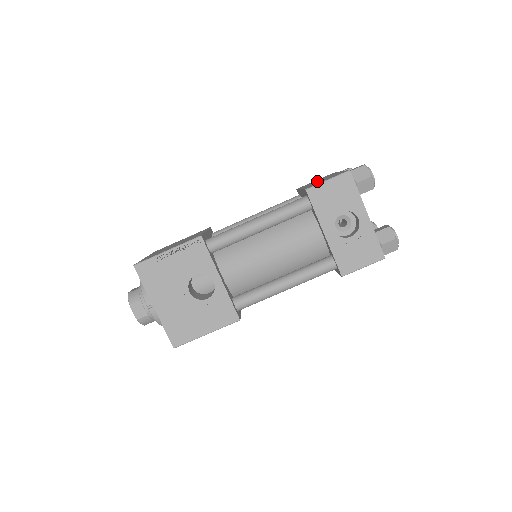
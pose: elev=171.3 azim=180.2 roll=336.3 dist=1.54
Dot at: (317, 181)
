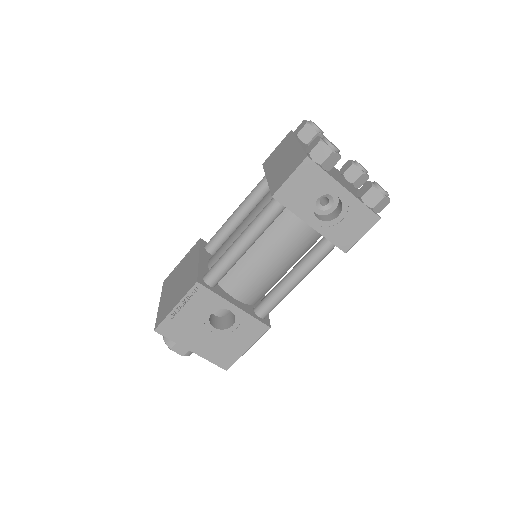
Dot at: (279, 161)
